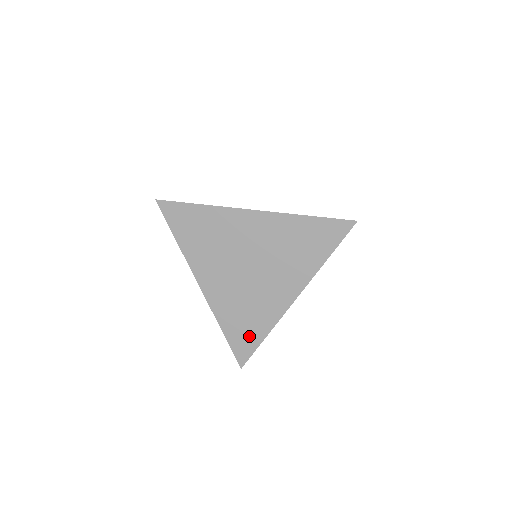
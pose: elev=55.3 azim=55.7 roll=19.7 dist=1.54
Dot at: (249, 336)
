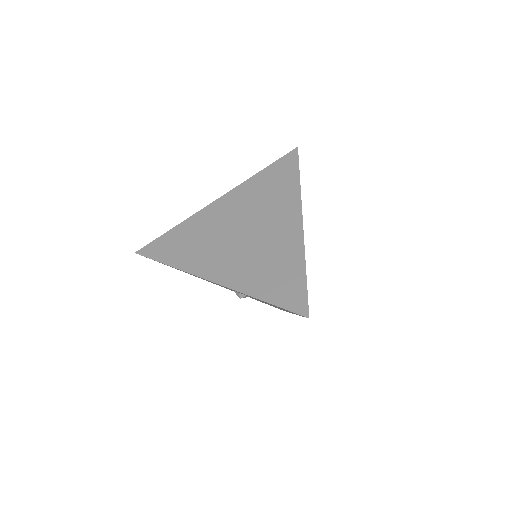
Dot at: (289, 281)
